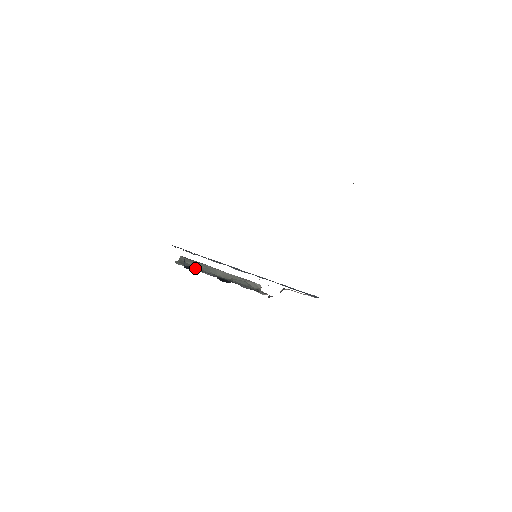
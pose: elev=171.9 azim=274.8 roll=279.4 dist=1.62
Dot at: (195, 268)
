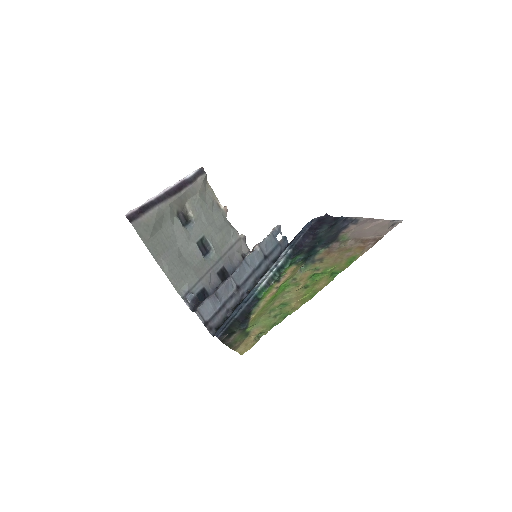
Dot at: (187, 269)
